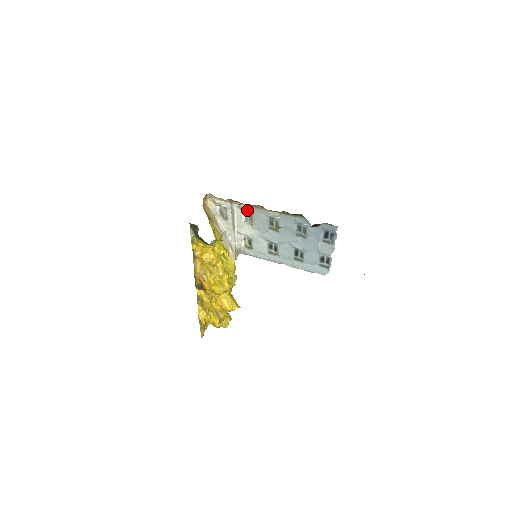
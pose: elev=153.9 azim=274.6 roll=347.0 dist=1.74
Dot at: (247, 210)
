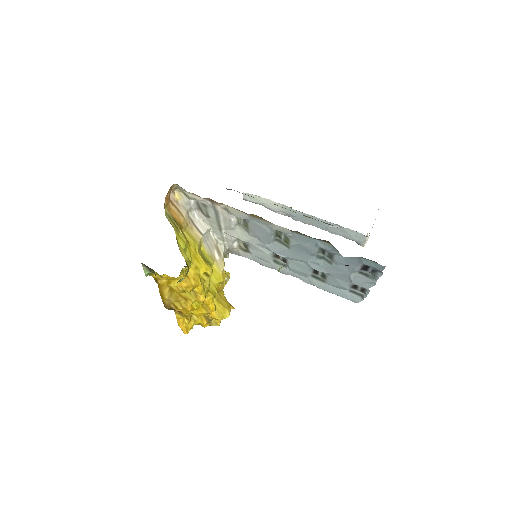
Dot at: (238, 216)
